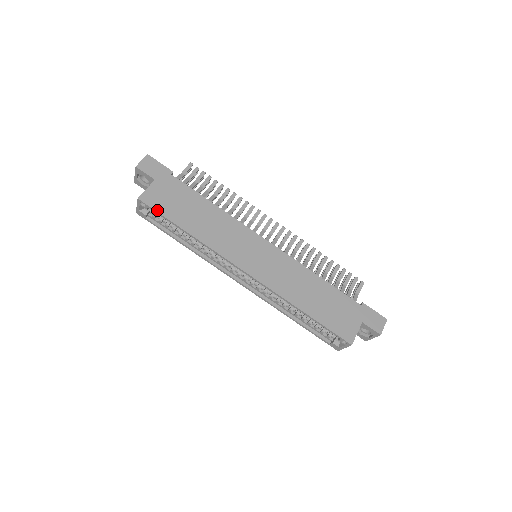
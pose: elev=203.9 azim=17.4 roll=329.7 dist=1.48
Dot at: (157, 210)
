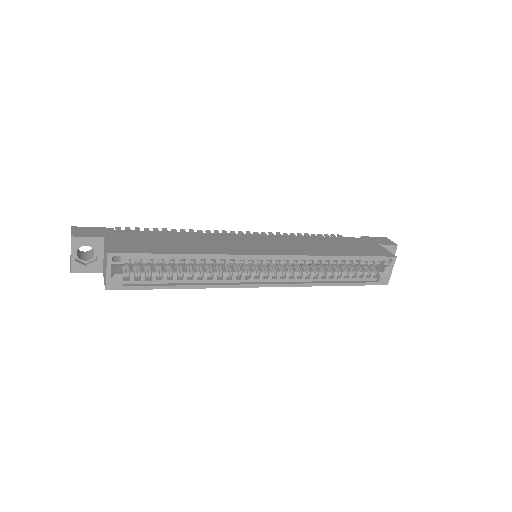
Dot at: (139, 252)
